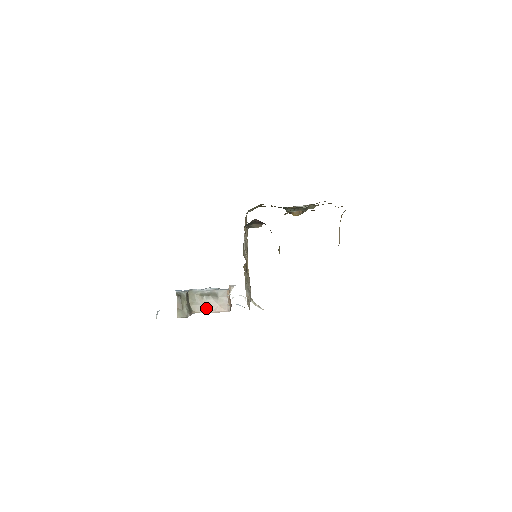
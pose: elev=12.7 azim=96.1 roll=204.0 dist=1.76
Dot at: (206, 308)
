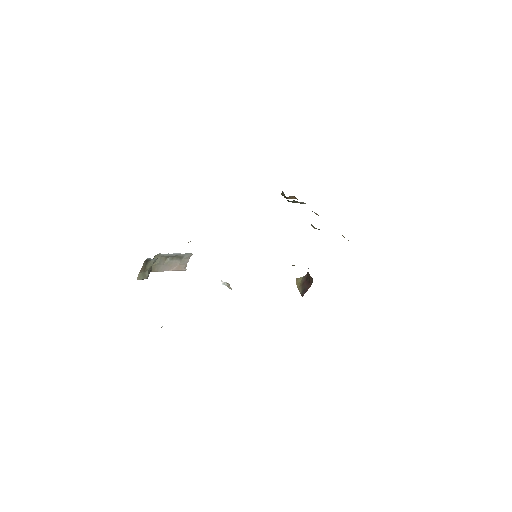
Dot at: (166, 267)
